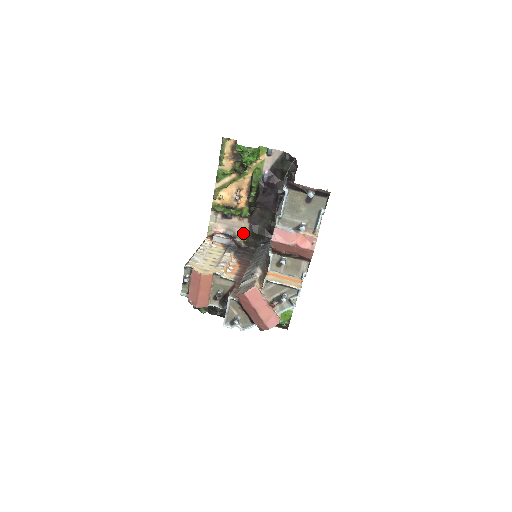
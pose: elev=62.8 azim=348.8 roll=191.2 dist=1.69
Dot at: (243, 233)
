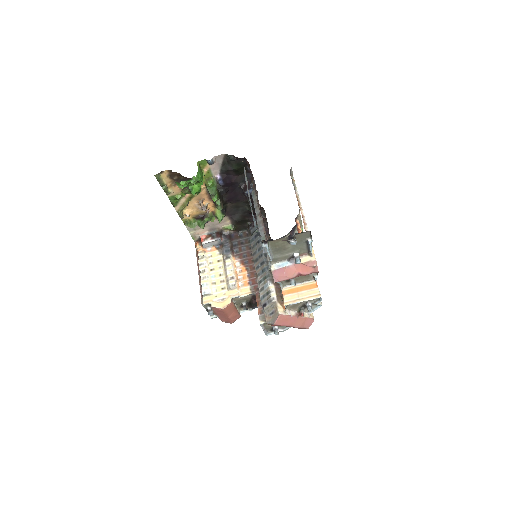
Dot at: (226, 225)
